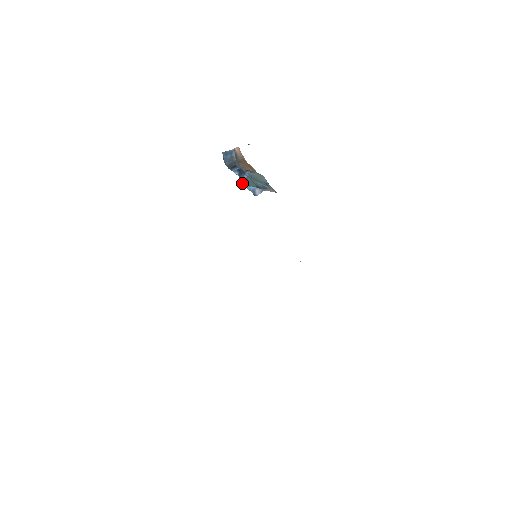
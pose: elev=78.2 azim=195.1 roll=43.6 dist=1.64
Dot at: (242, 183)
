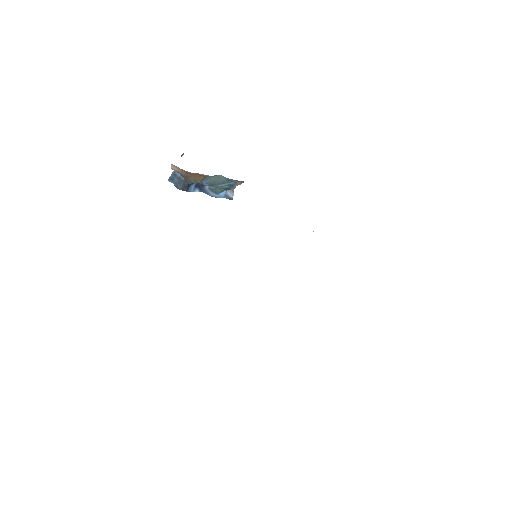
Dot at: occluded
